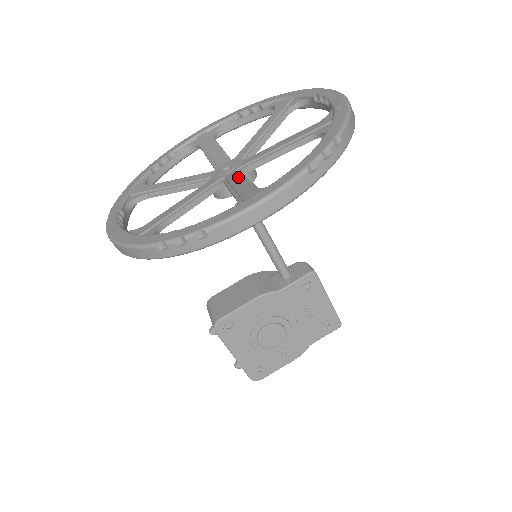
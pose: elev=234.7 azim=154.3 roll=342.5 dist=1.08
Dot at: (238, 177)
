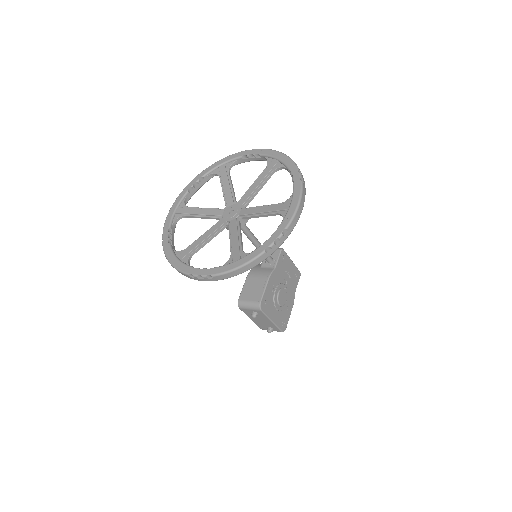
Dot at: (253, 209)
